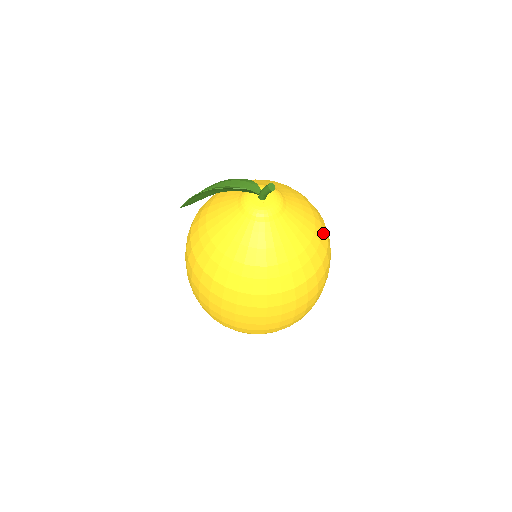
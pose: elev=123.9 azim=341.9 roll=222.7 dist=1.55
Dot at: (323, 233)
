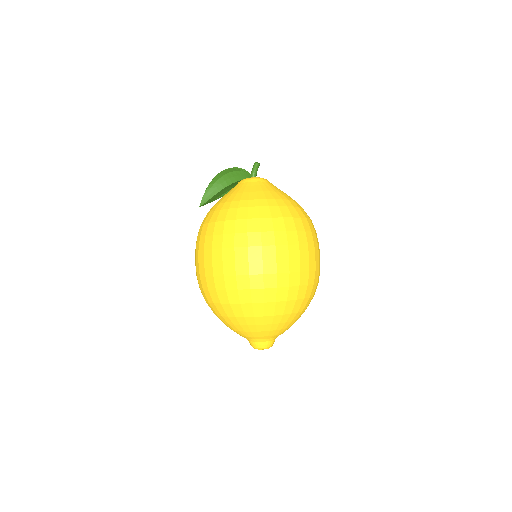
Dot at: (304, 211)
